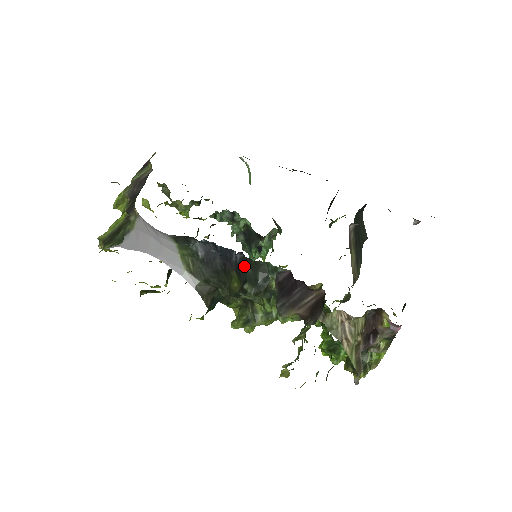
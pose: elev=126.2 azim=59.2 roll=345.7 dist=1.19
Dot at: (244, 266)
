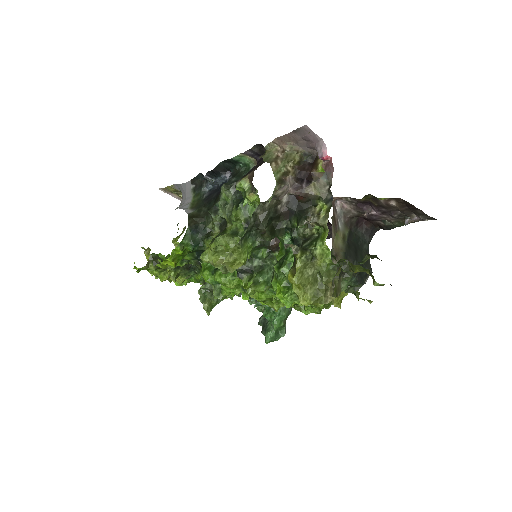
Dot at: occluded
